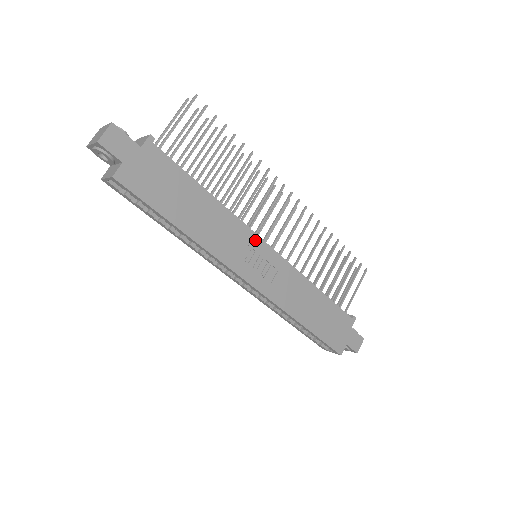
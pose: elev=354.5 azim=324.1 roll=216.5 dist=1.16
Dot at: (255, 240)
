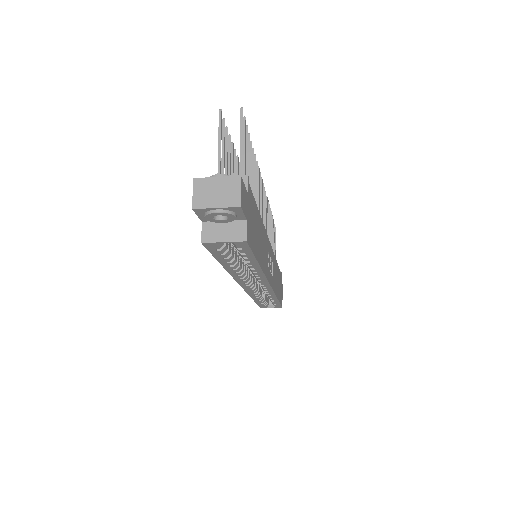
Dot at: (268, 243)
